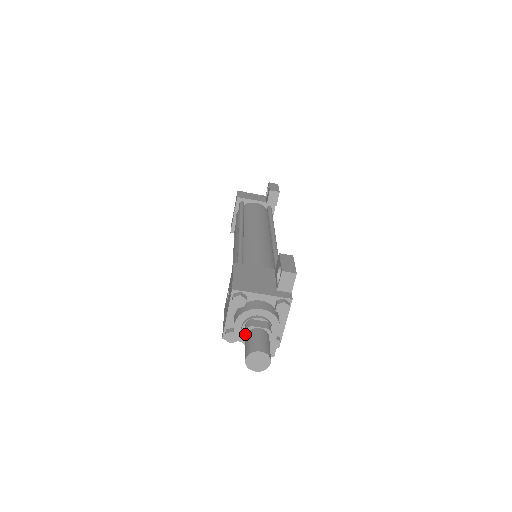
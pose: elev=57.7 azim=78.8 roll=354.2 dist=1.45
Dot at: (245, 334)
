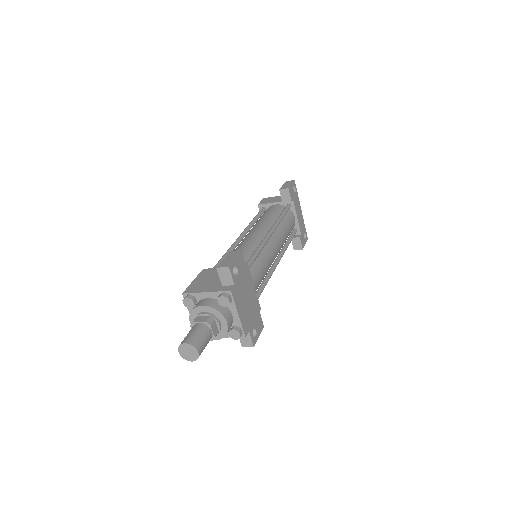
Dot at: occluded
